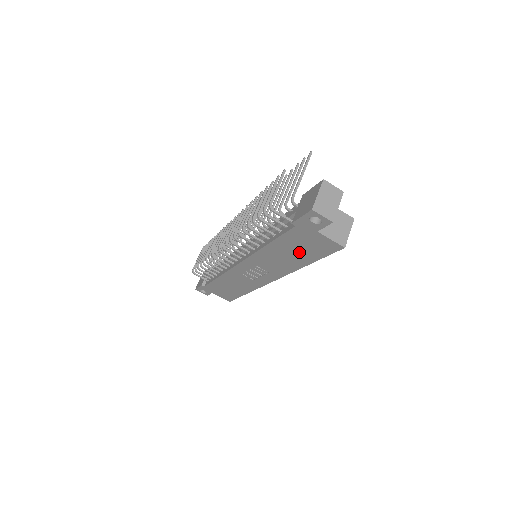
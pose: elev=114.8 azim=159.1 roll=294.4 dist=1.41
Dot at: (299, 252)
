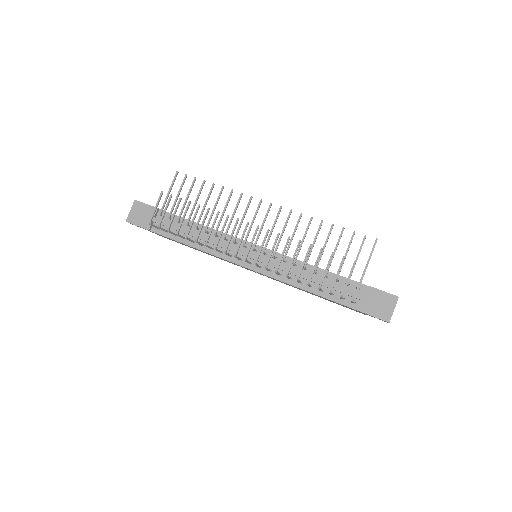
Dot at: occluded
